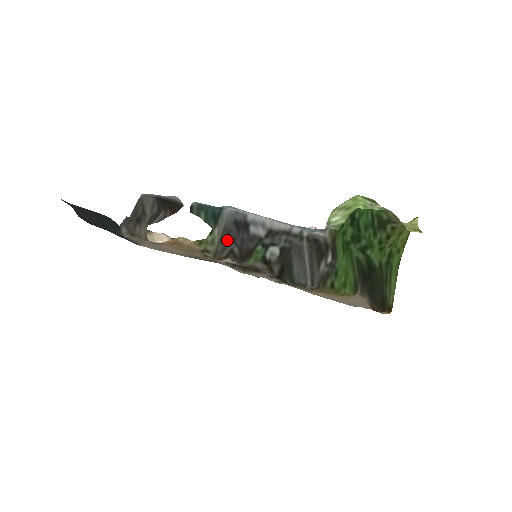
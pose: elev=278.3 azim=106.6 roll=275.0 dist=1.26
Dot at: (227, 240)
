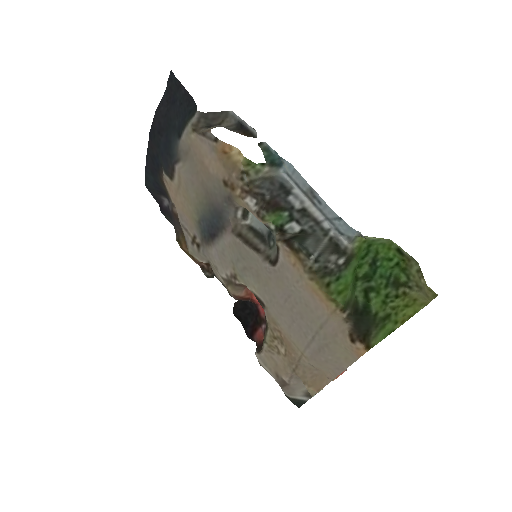
Dot at: (267, 186)
